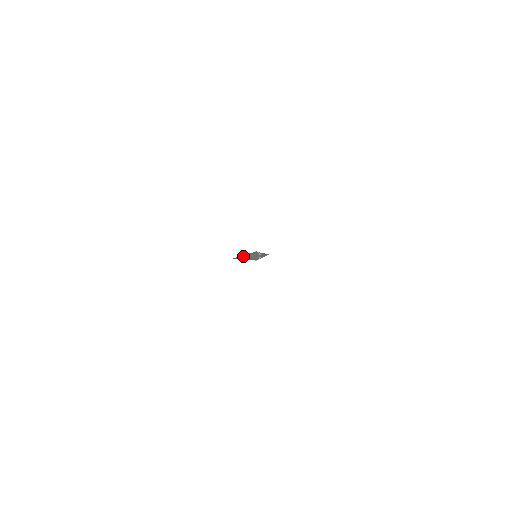
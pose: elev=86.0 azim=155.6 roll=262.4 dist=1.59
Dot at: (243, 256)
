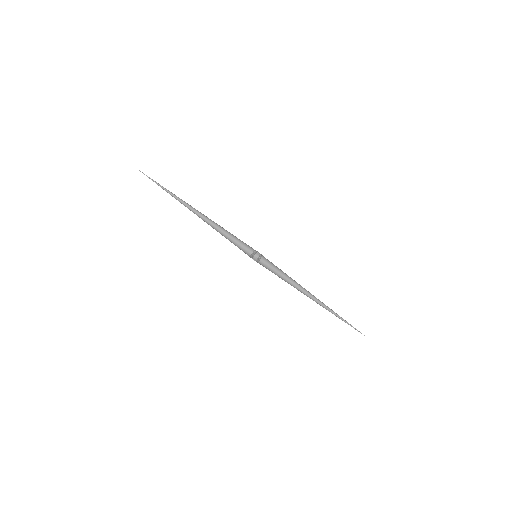
Dot at: (178, 198)
